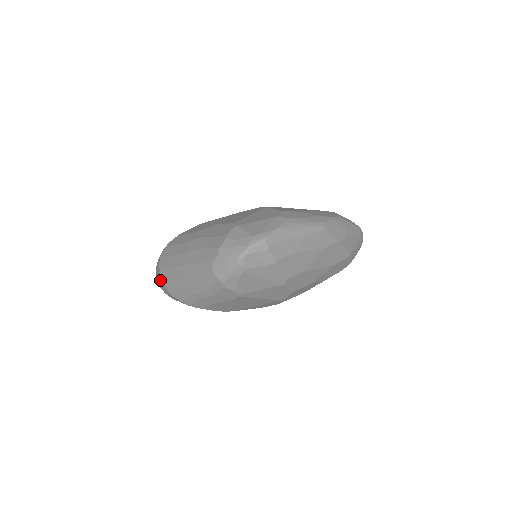
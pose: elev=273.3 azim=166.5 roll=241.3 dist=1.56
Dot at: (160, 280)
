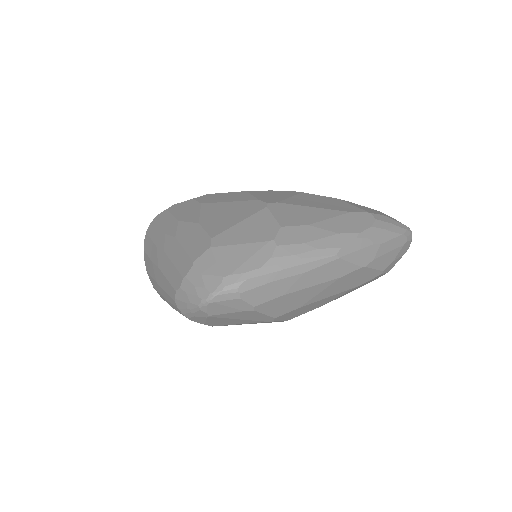
Dot at: occluded
